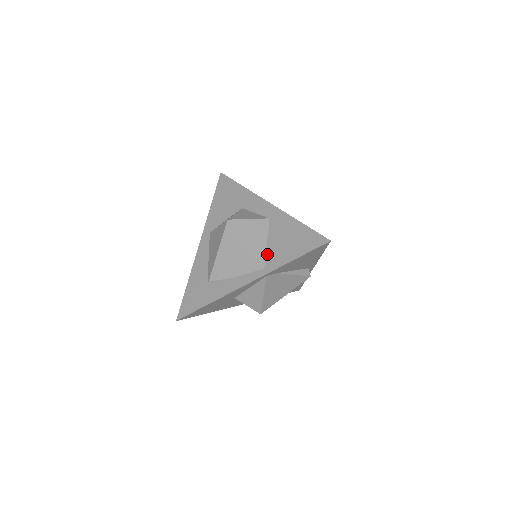
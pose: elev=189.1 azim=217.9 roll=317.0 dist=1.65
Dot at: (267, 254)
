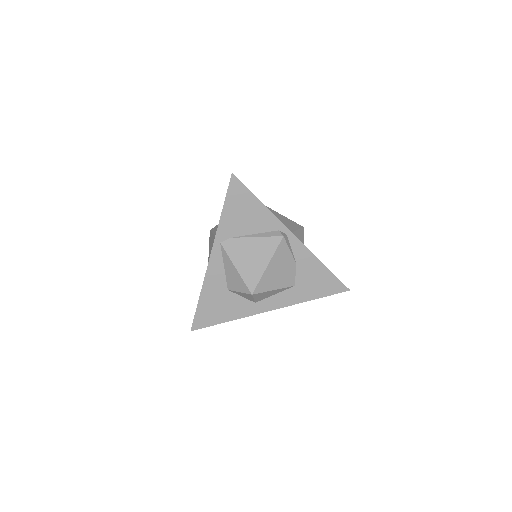
Dot at: occluded
